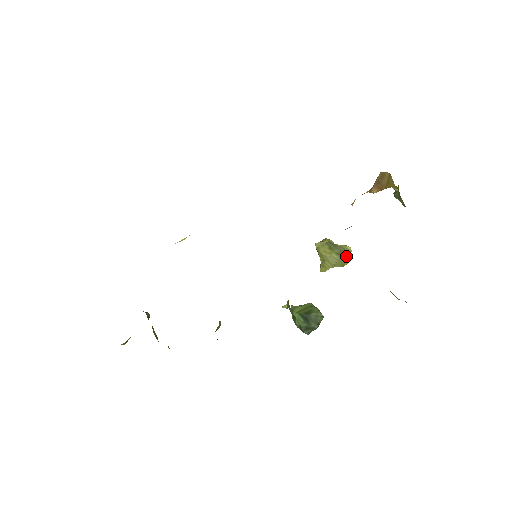
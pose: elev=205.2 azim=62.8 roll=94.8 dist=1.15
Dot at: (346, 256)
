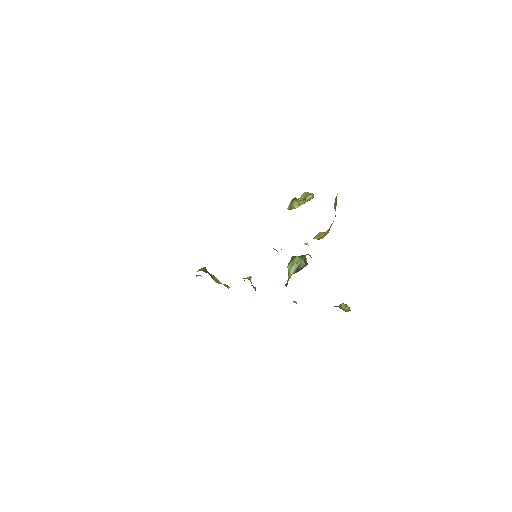
Dot at: occluded
